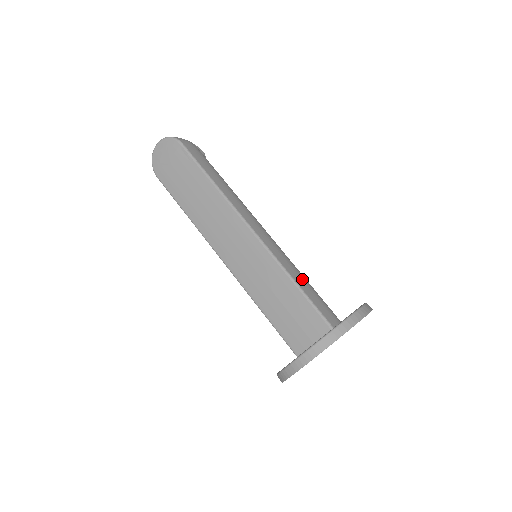
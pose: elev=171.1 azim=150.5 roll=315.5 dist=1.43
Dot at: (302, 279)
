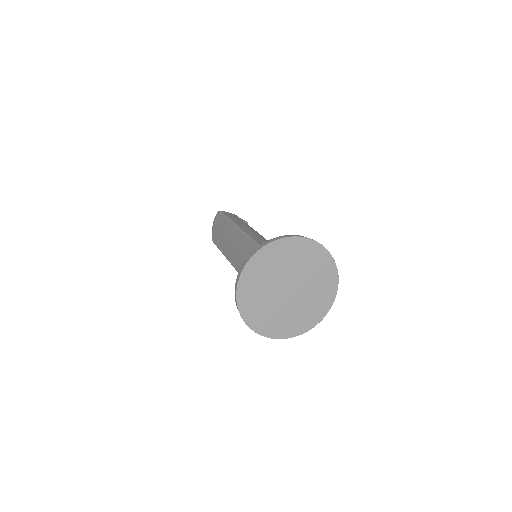
Dot at: occluded
